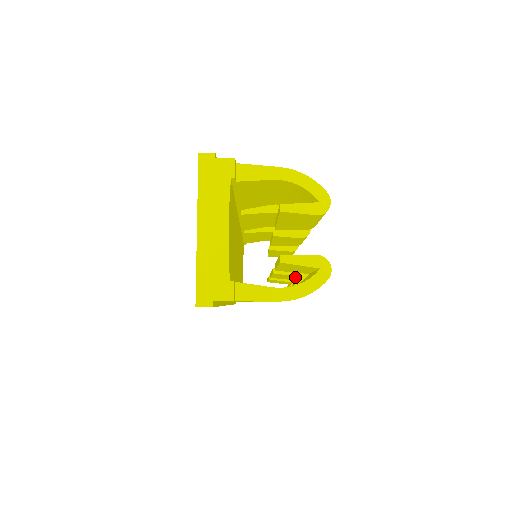
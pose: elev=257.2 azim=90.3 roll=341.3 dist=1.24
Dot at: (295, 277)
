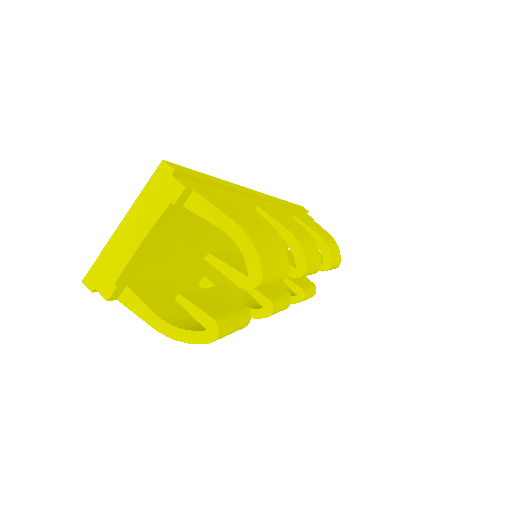
Dot at: occluded
